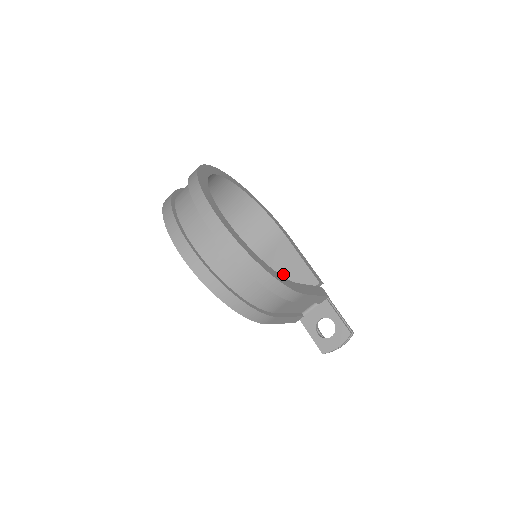
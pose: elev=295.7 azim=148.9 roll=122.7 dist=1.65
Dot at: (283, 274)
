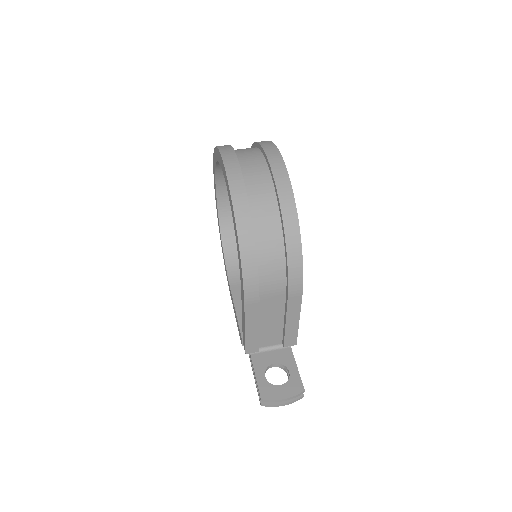
Dot at: occluded
